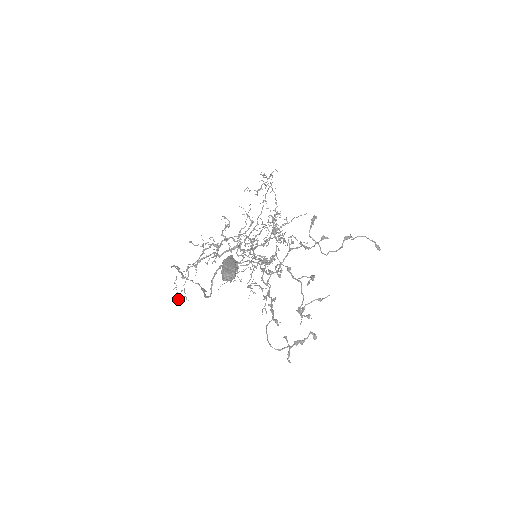
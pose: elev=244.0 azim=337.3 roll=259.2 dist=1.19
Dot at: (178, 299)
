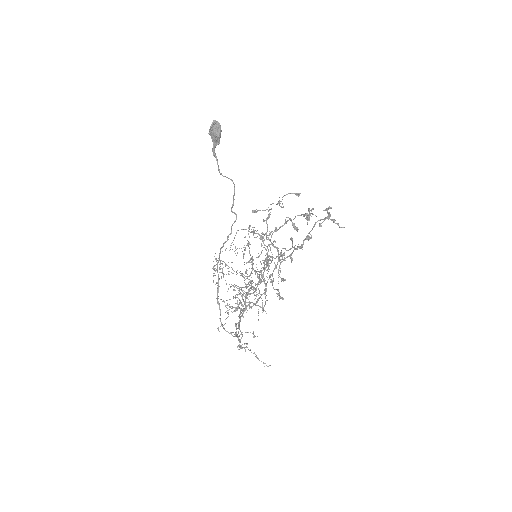
Dot at: (254, 337)
